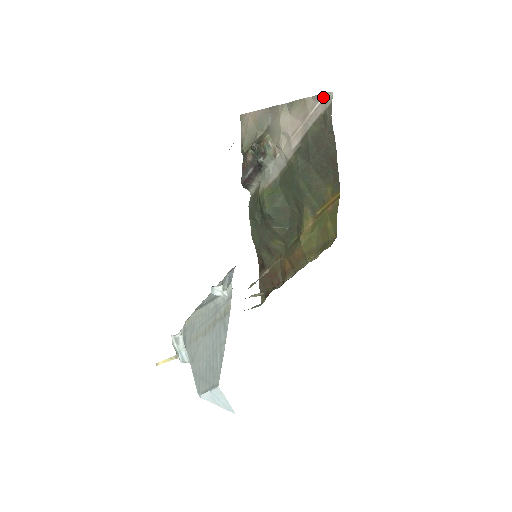
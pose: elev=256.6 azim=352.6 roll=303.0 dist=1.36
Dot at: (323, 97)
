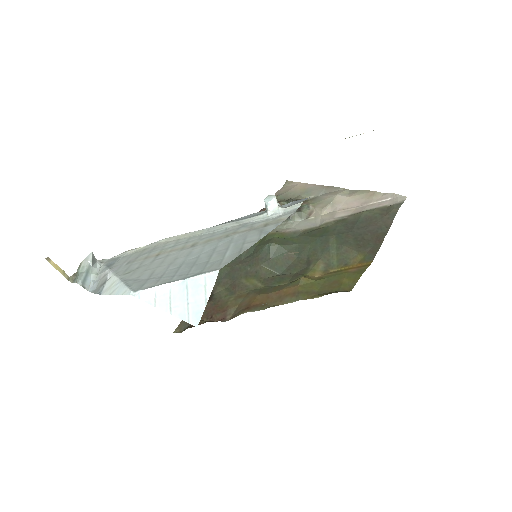
Dot at: (396, 196)
